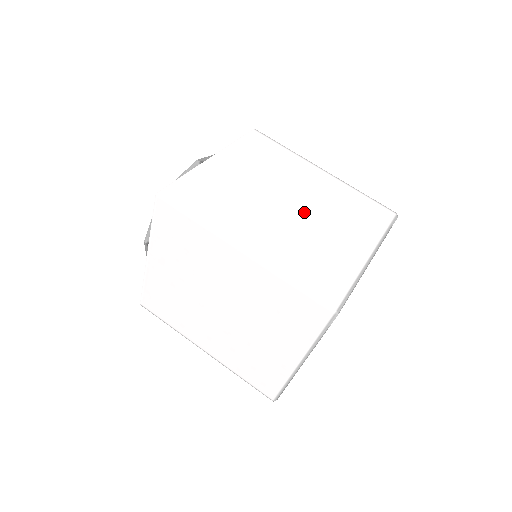
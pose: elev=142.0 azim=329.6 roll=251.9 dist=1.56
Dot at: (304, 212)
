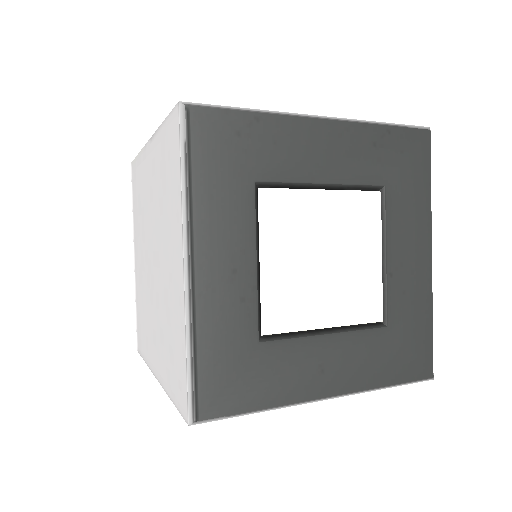
Dot at: occluded
